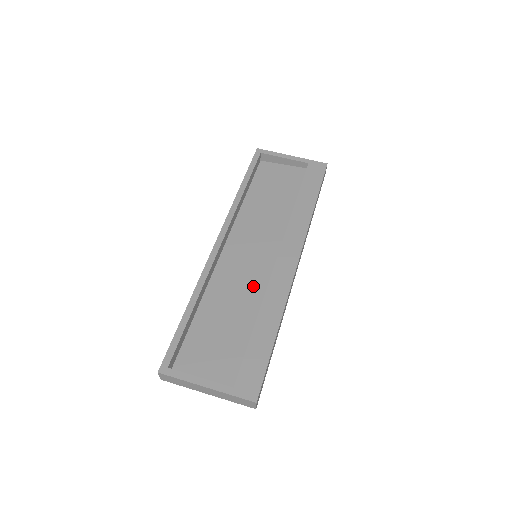
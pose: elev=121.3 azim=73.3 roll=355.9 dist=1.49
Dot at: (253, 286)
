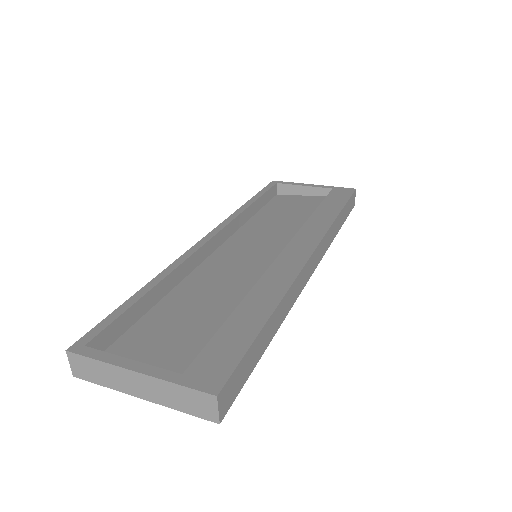
Dot at: (246, 280)
